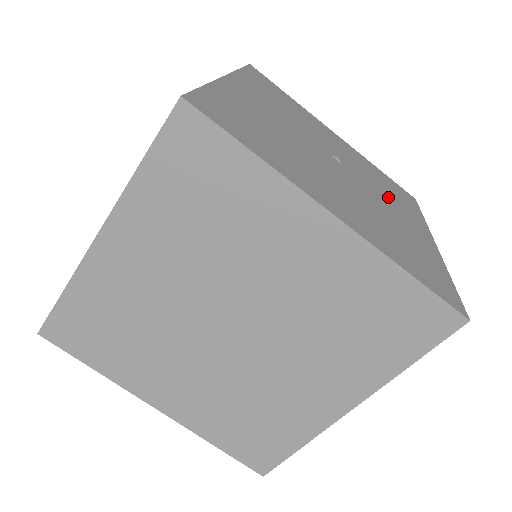
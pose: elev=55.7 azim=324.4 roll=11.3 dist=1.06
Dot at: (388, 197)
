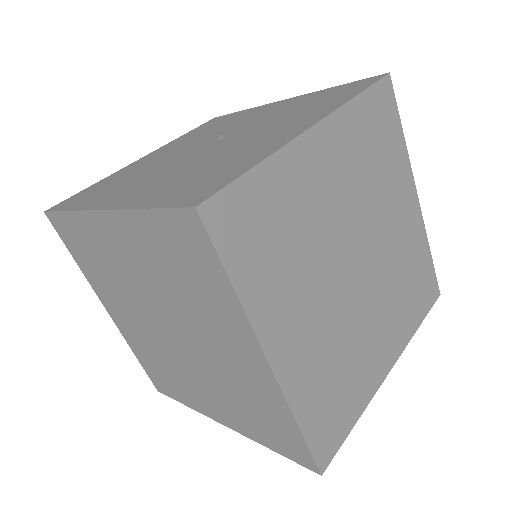
Dot at: (281, 122)
